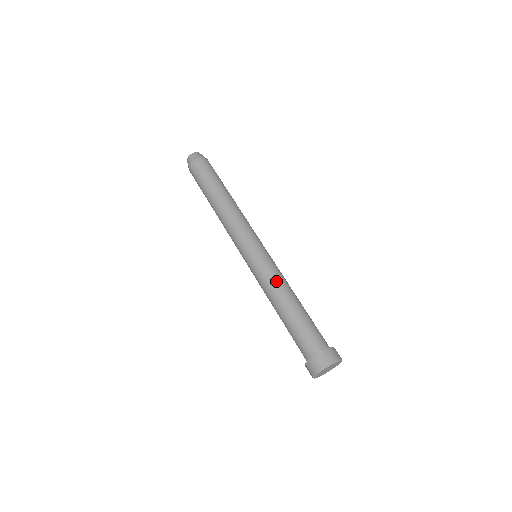
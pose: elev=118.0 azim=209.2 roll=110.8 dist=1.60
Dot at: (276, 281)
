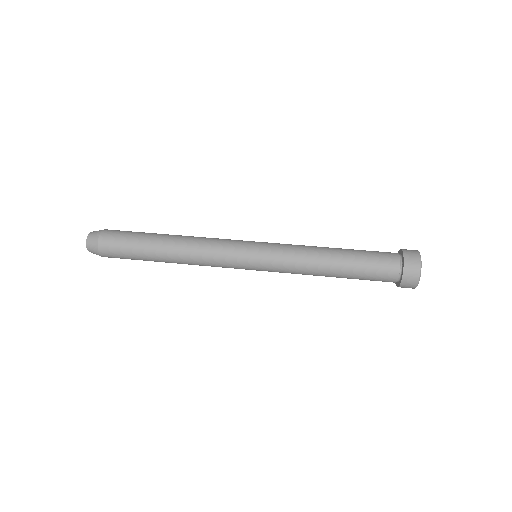
Dot at: (302, 257)
